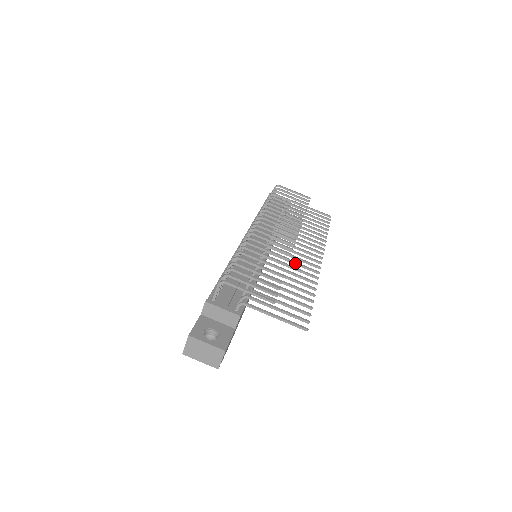
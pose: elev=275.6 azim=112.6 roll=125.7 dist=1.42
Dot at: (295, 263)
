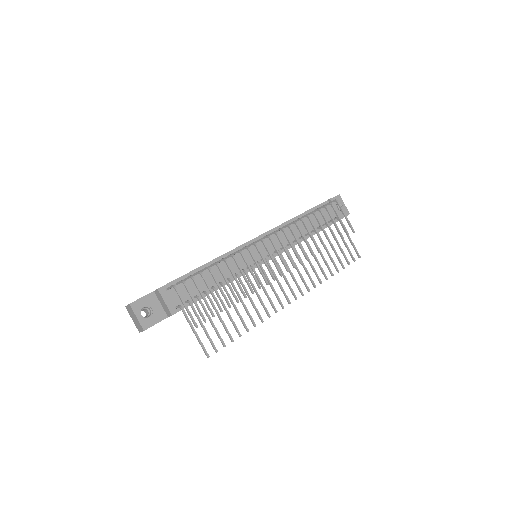
Dot at: (265, 292)
